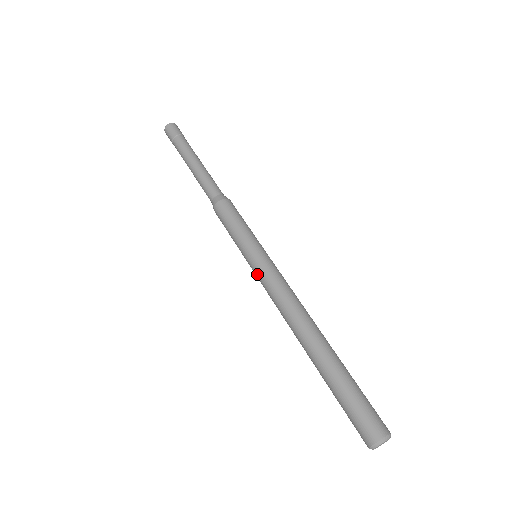
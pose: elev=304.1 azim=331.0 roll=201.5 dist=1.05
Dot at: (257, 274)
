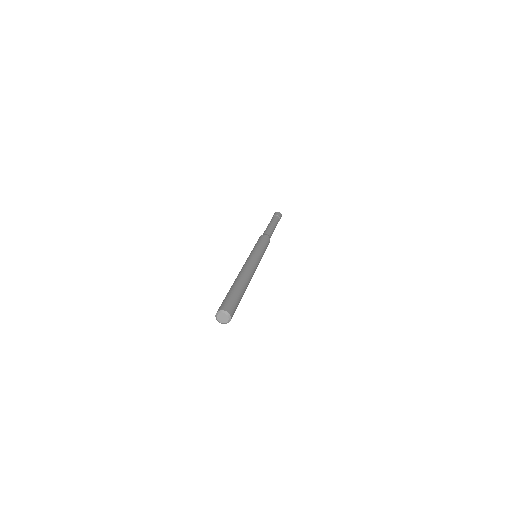
Dot at: occluded
